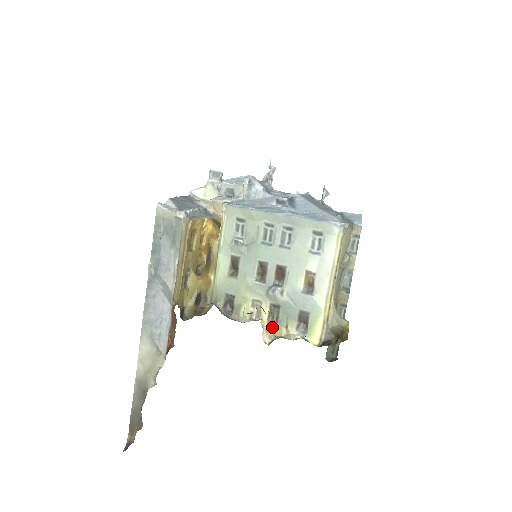
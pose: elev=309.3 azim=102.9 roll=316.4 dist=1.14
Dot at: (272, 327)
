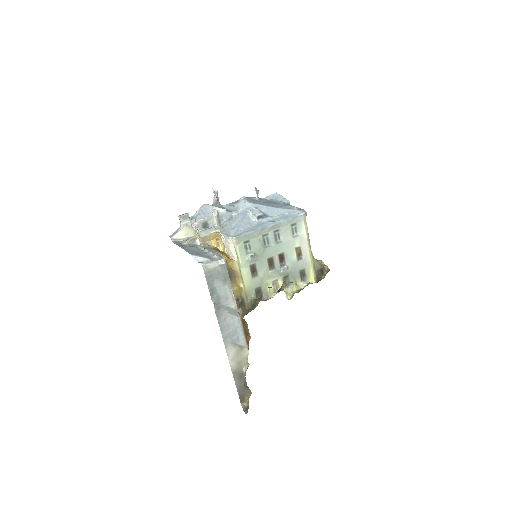
Dot at: (288, 289)
